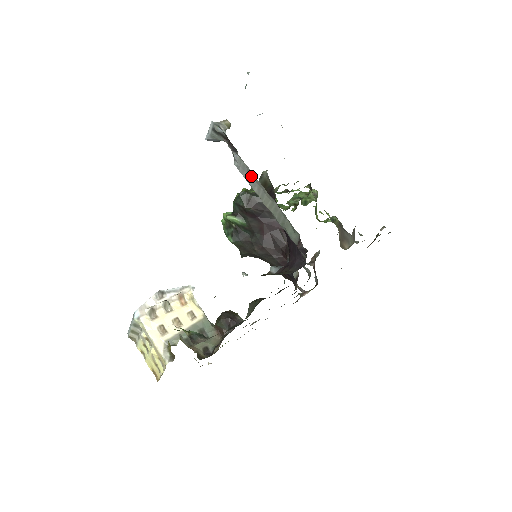
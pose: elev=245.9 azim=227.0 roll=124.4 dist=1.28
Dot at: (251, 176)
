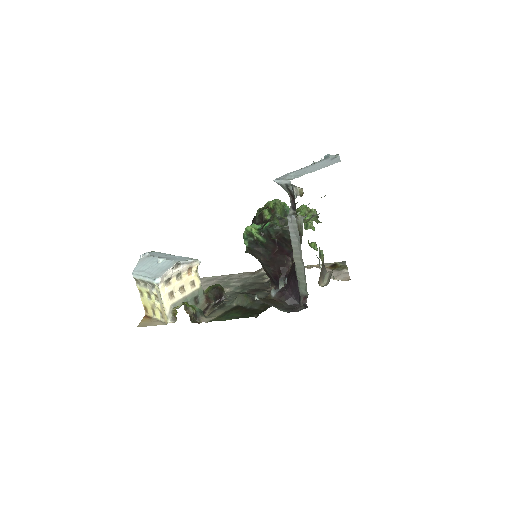
Dot at: (296, 237)
